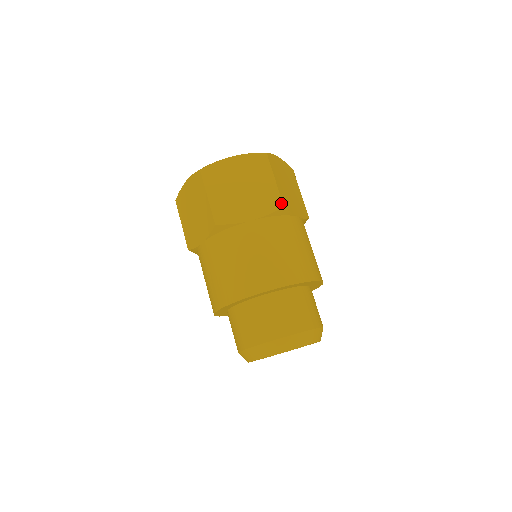
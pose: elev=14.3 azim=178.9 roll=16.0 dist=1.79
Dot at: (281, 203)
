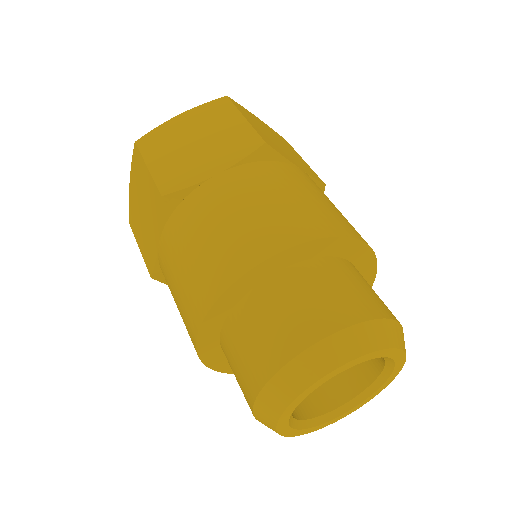
Dot at: occluded
